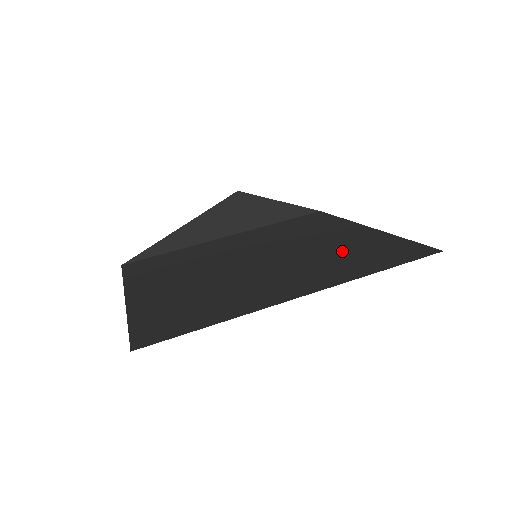
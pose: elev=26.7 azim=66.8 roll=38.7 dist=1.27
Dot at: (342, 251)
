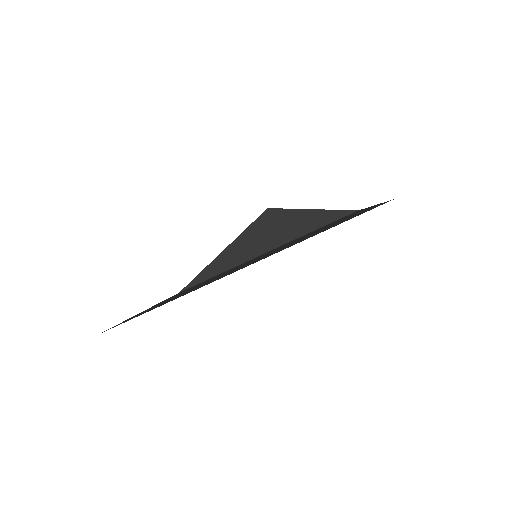
Dot at: occluded
